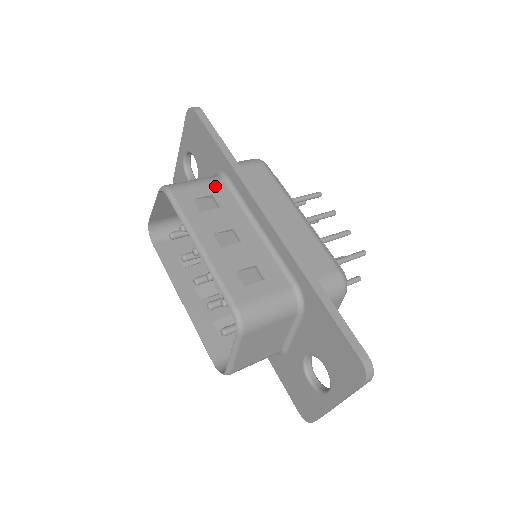
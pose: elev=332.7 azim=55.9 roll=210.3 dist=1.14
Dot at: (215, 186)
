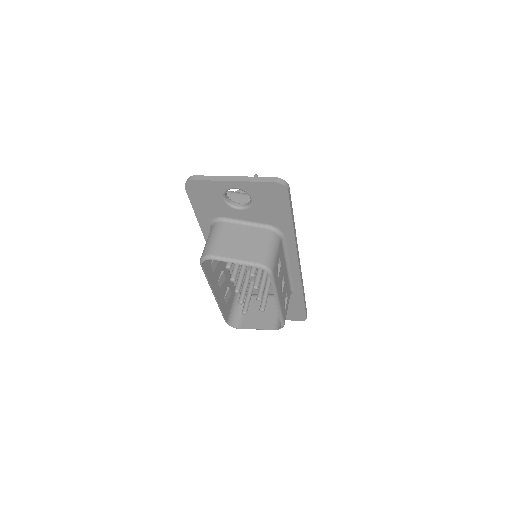
Dot at: (280, 248)
